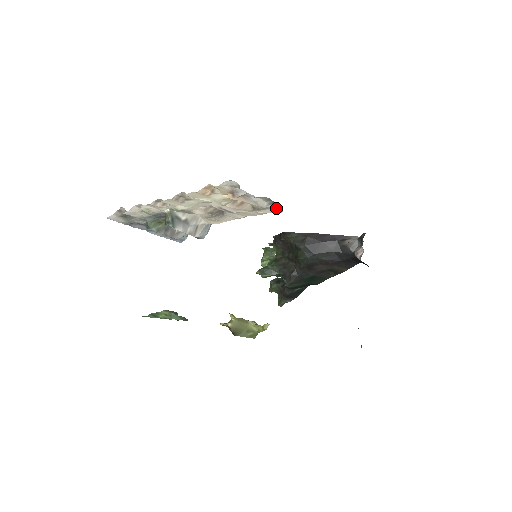
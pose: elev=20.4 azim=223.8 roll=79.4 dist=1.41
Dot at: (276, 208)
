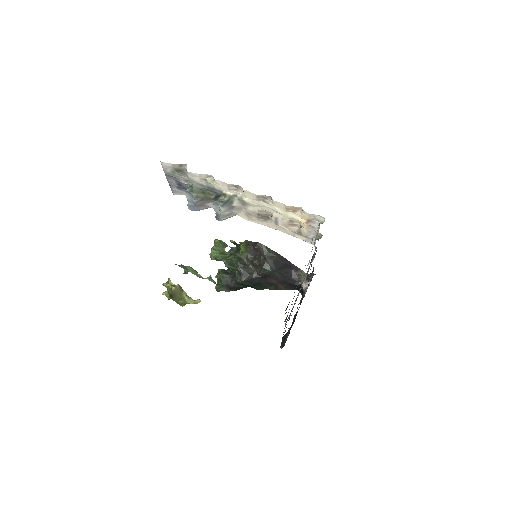
Dot at: (312, 241)
